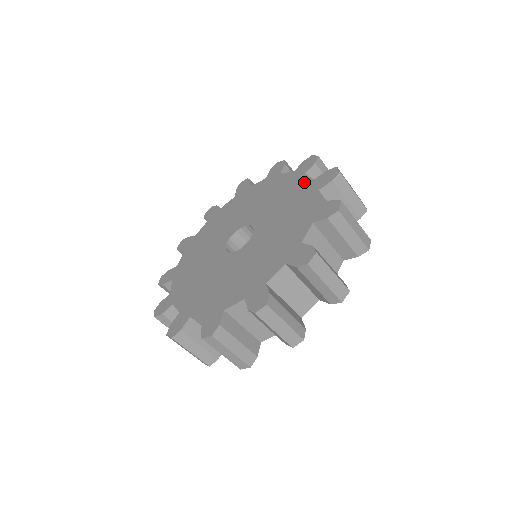
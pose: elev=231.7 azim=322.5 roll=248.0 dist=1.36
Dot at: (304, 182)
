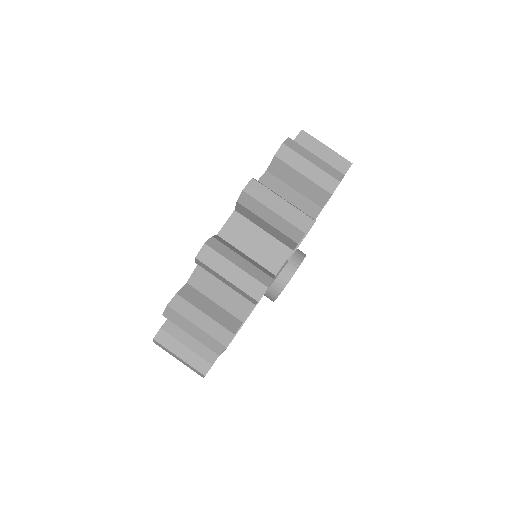
Dot at: occluded
